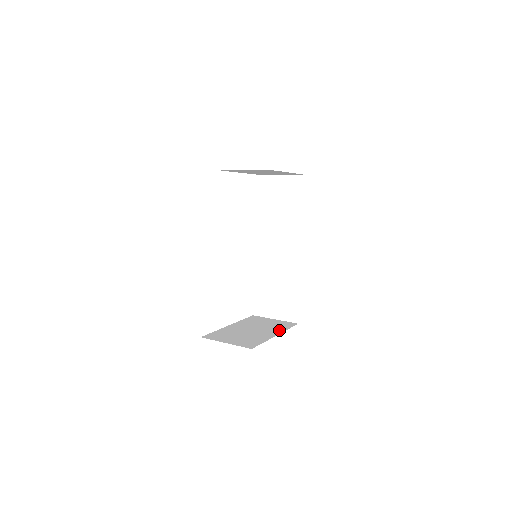
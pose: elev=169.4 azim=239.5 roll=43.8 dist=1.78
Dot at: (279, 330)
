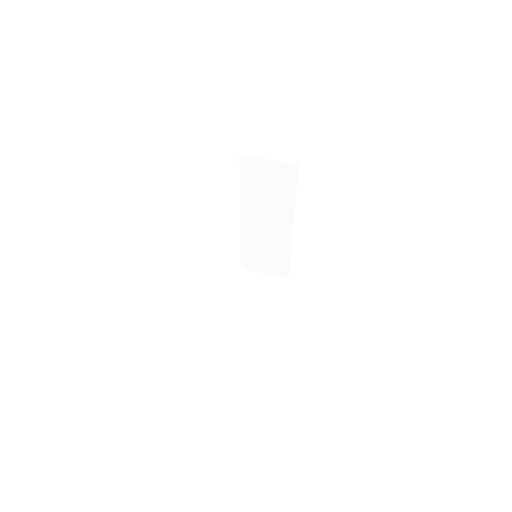
Dot at: (278, 299)
